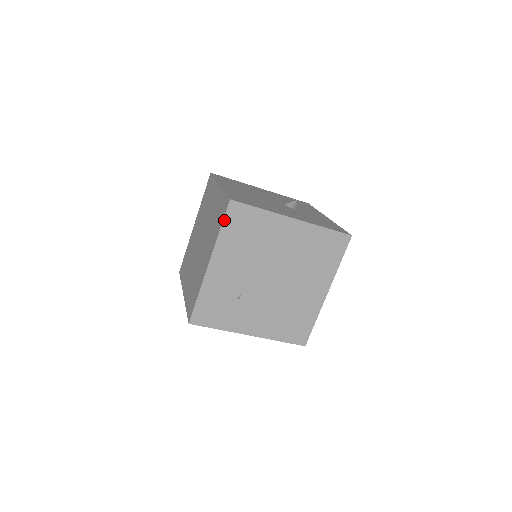
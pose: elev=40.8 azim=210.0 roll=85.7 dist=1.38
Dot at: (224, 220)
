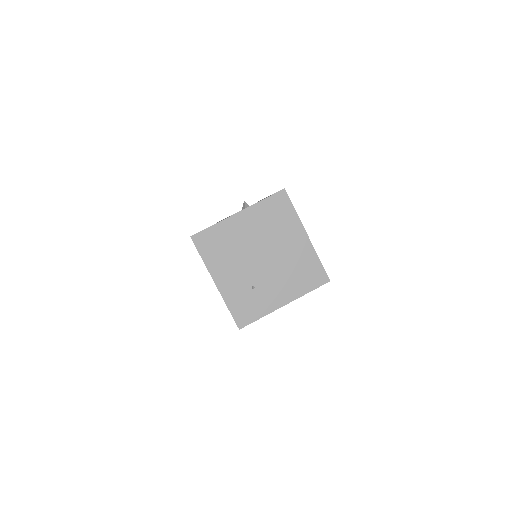
Dot at: (198, 251)
